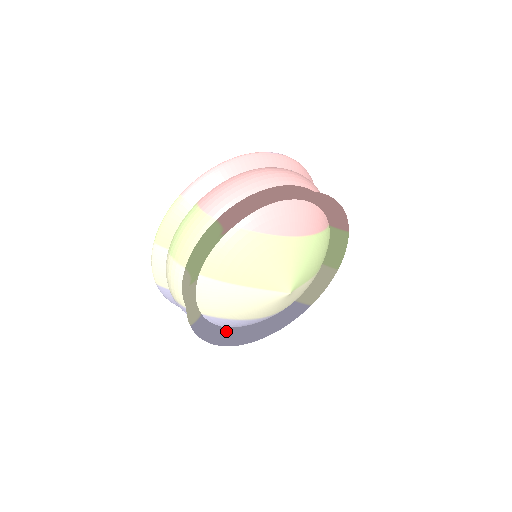
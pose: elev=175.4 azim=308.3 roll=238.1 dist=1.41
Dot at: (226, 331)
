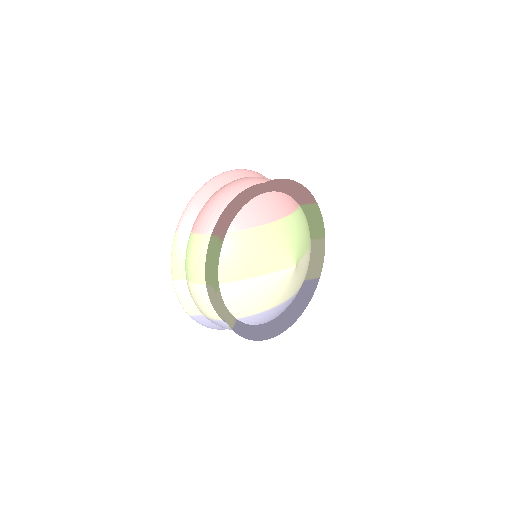
Dot at: (263, 327)
